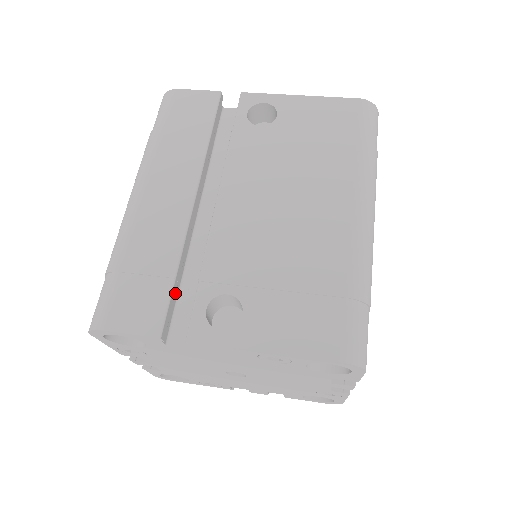
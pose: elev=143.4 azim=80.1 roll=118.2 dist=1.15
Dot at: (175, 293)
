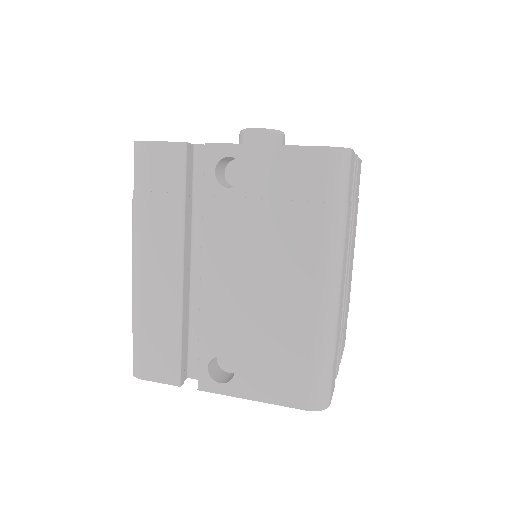
Dot at: (185, 348)
